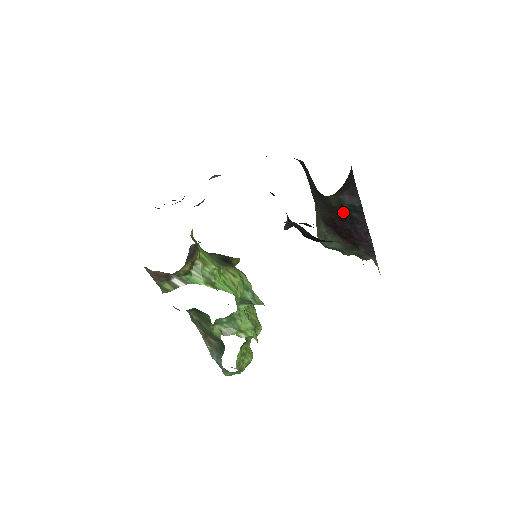
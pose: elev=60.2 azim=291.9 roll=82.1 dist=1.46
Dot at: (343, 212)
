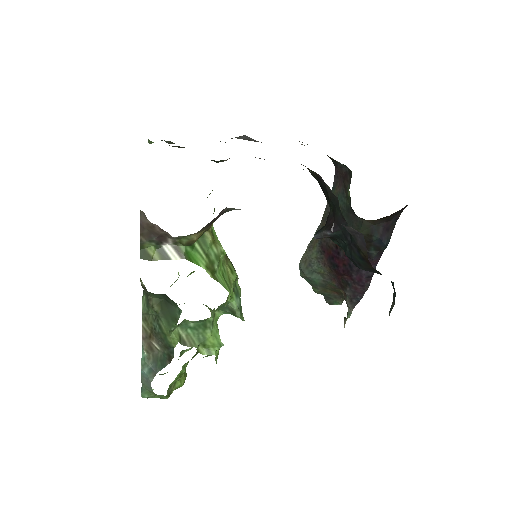
Dot at: occluded
